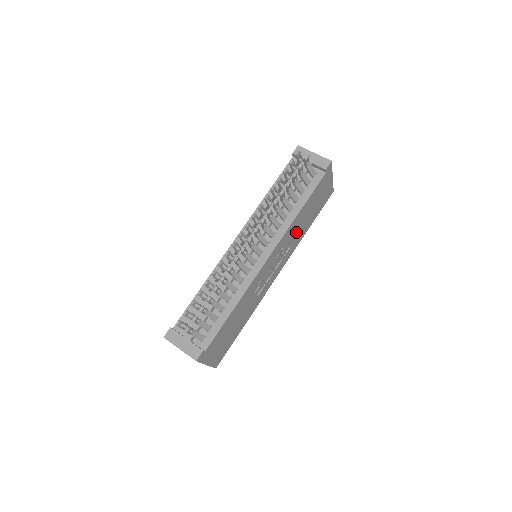
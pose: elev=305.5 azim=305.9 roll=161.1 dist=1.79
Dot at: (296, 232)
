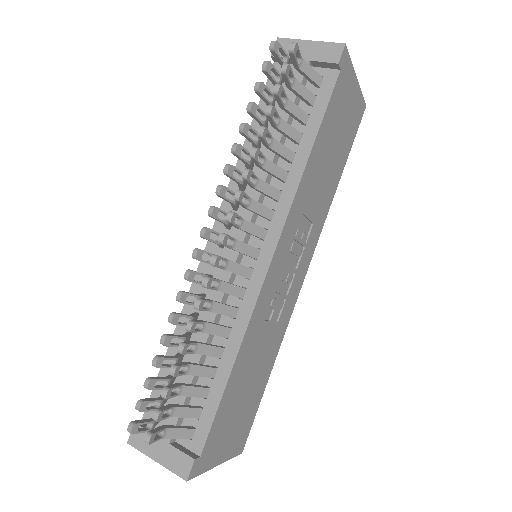
Dot at: (315, 195)
